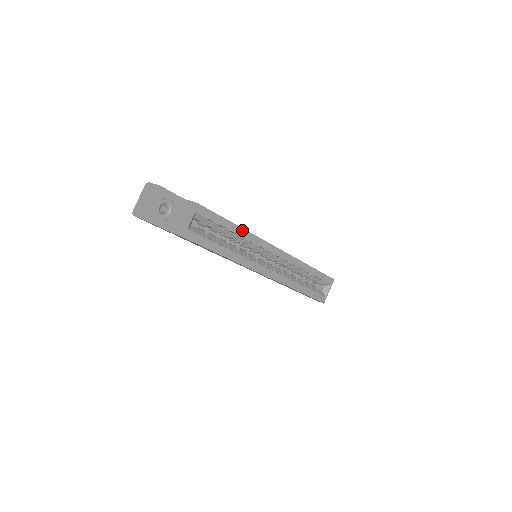
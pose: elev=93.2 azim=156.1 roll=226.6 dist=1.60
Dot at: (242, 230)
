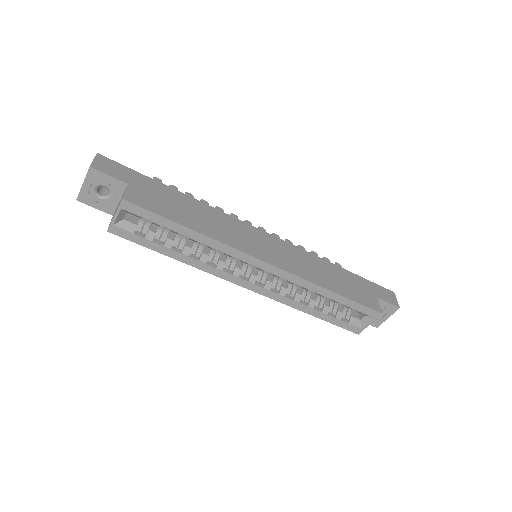
Dot at: (201, 235)
